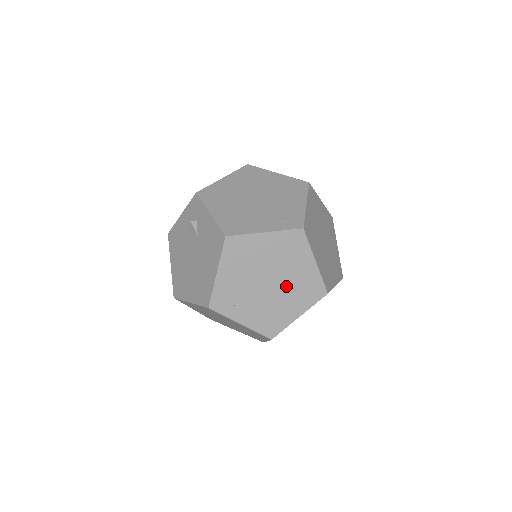
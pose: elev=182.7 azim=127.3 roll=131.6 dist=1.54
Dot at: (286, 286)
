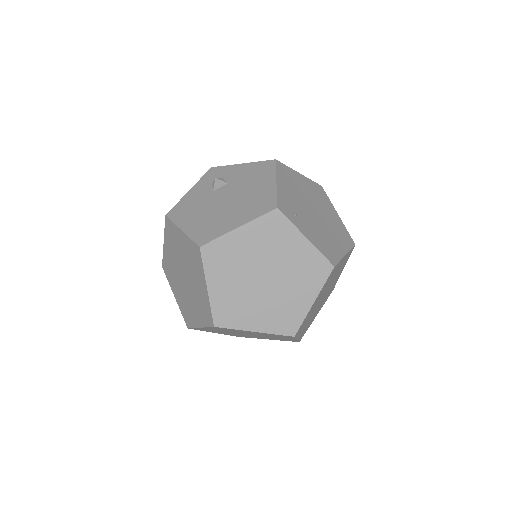
Dot at: (327, 222)
